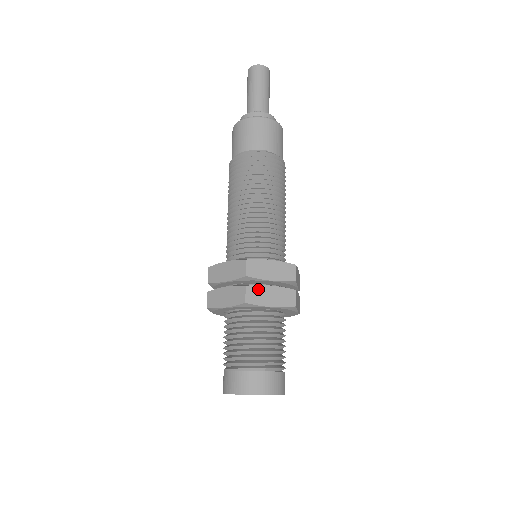
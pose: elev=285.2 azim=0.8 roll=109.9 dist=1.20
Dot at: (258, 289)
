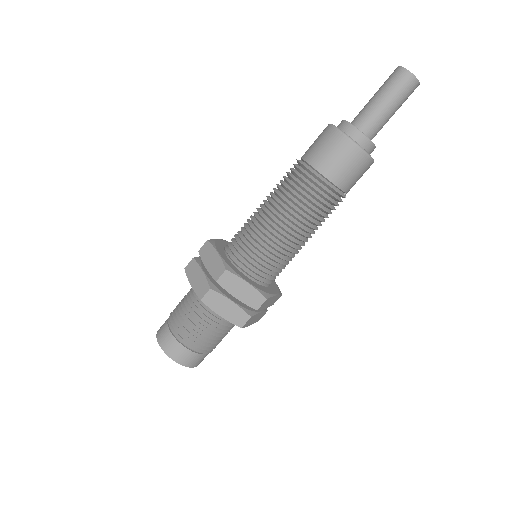
Dot at: (254, 317)
